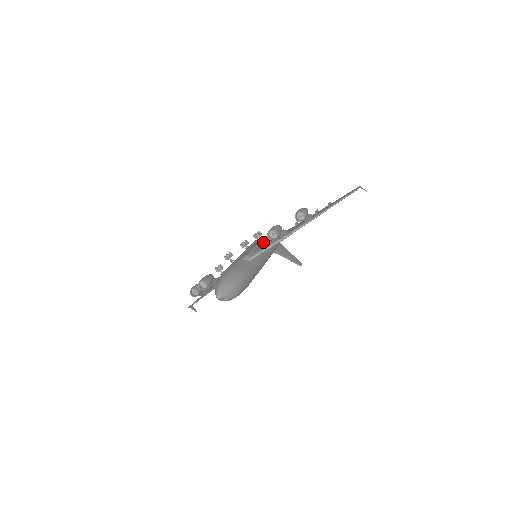
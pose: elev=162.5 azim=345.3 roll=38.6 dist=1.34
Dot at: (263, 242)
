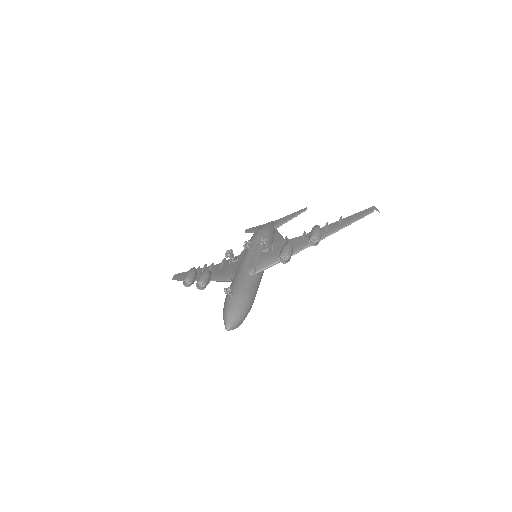
Dot at: (268, 250)
